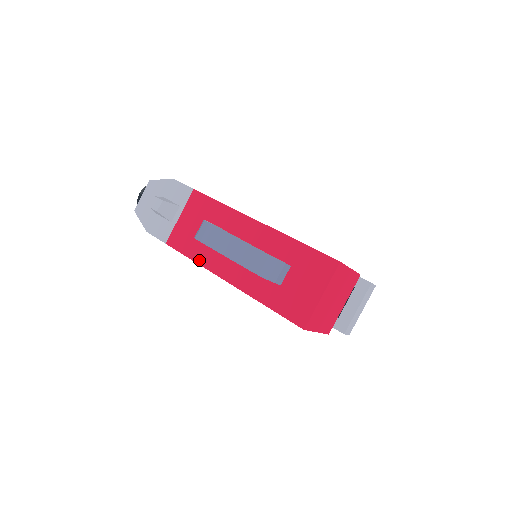
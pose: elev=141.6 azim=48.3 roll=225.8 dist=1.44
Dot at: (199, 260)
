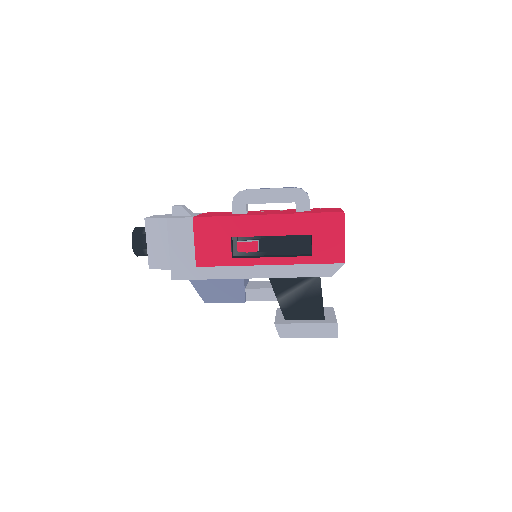
Dot at: (233, 215)
